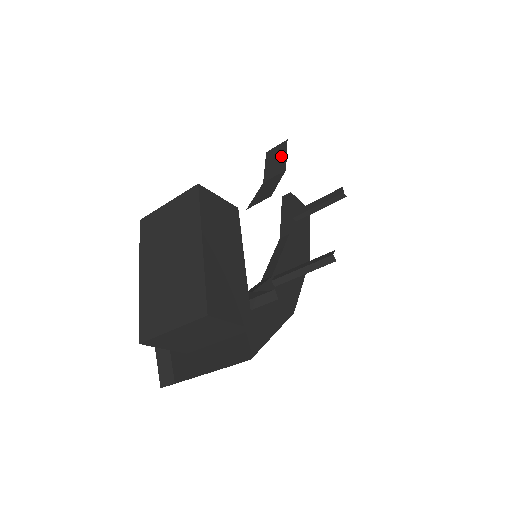
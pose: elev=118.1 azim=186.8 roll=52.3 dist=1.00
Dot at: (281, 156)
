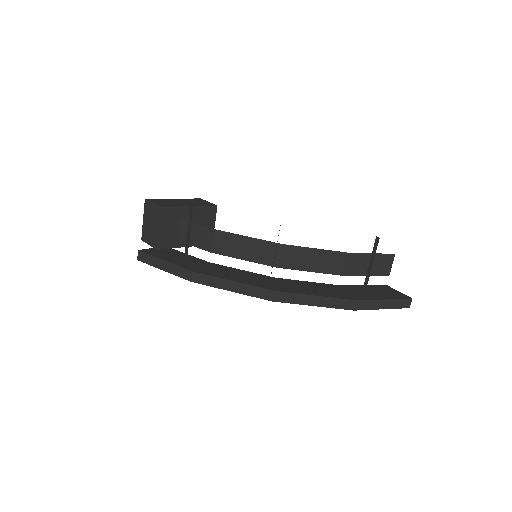
Dot at: occluded
